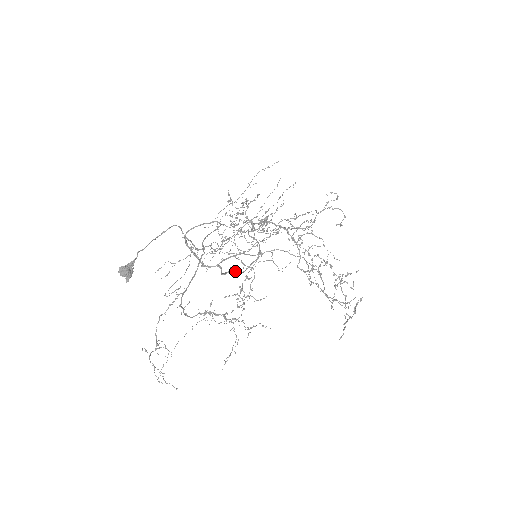
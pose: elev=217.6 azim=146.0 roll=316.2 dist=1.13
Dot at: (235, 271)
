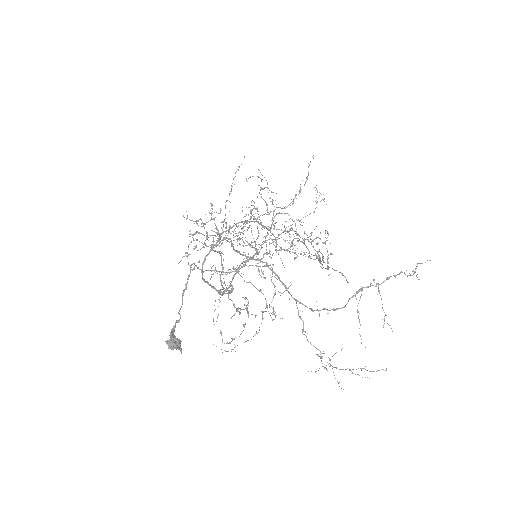
Dot at: occluded
